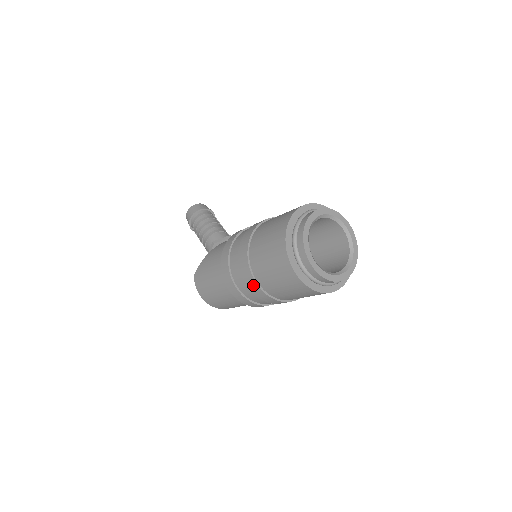
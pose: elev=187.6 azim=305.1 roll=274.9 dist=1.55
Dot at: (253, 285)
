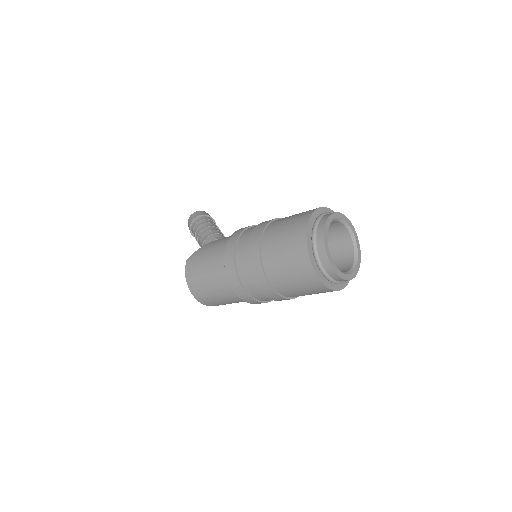
Dot at: (256, 265)
